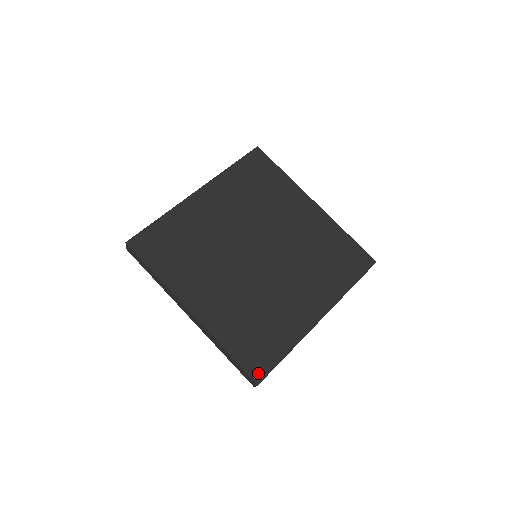
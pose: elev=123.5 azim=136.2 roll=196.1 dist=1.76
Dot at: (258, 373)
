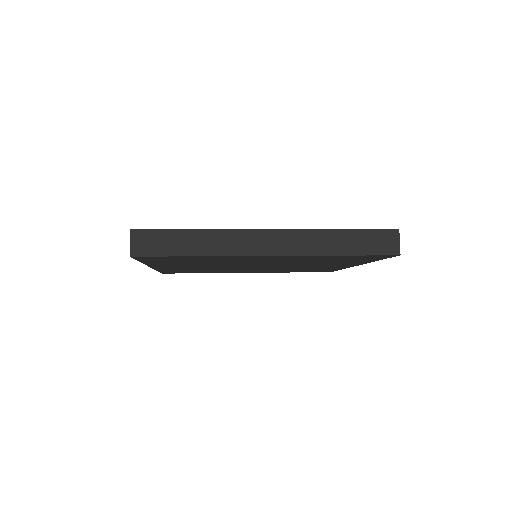
Dot at: occluded
